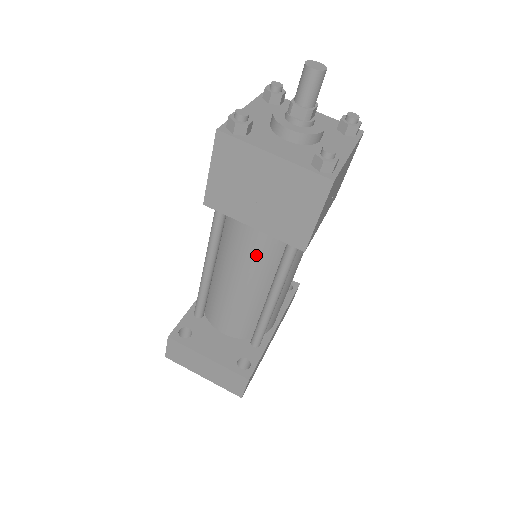
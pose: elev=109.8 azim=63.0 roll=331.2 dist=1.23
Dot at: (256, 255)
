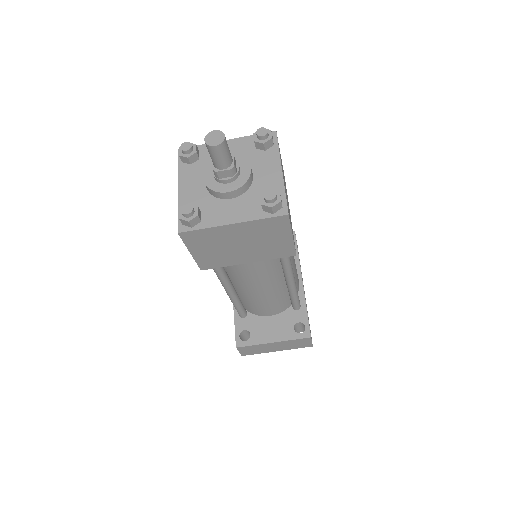
Dot at: (261, 271)
